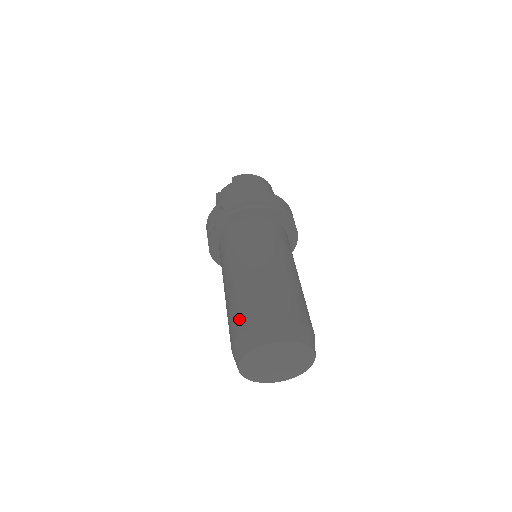
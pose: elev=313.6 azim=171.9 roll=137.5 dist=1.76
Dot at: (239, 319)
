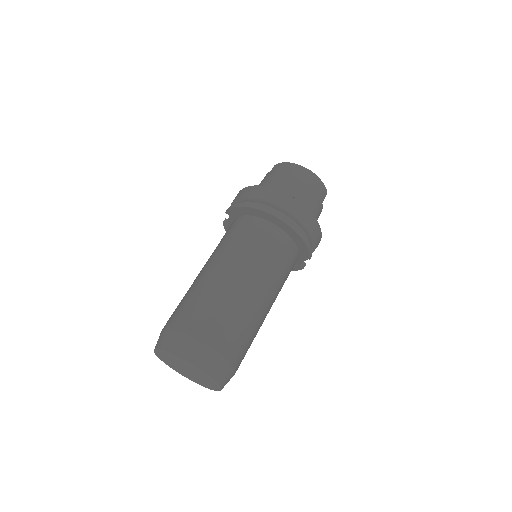
Dot at: occluded
